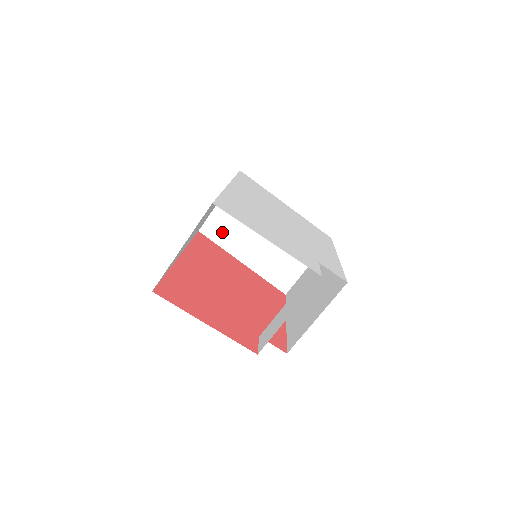
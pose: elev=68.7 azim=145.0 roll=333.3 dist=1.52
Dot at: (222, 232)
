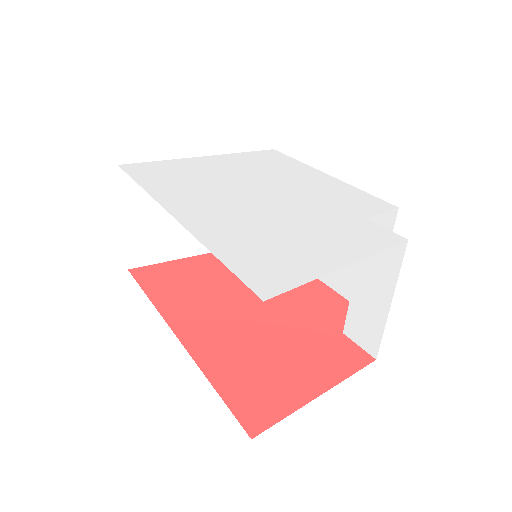
Dot at: (155, 247)
